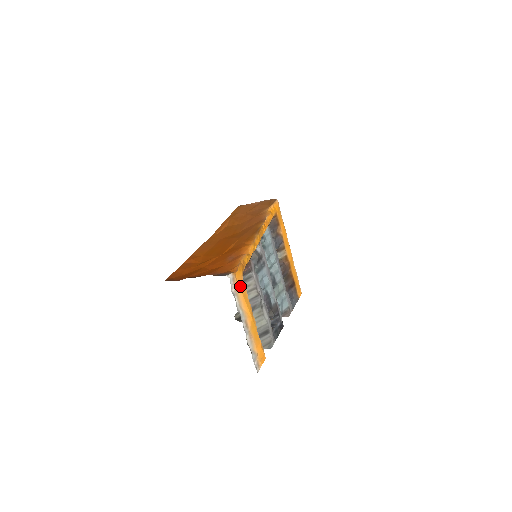
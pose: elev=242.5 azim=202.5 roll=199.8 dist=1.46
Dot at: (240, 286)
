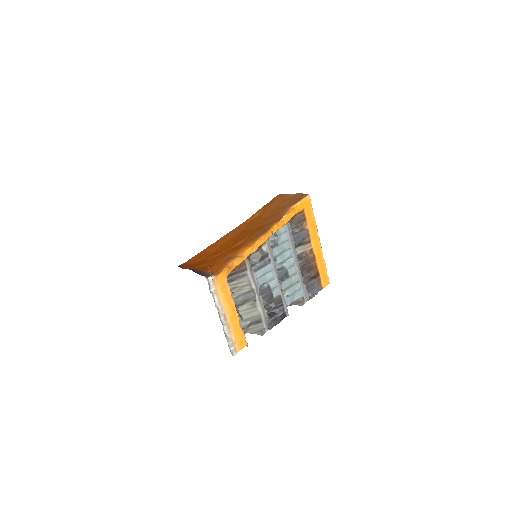
Dot at: (221, 286)
